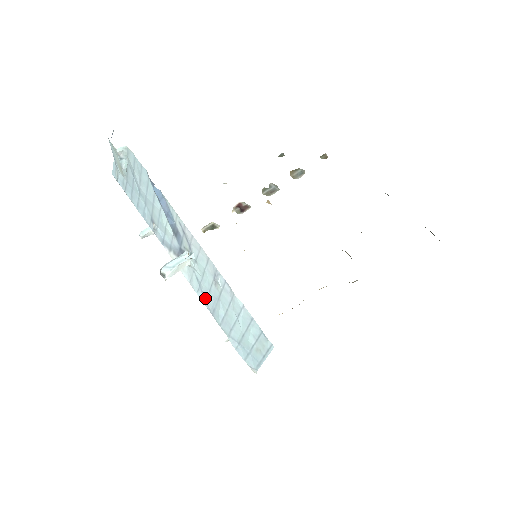
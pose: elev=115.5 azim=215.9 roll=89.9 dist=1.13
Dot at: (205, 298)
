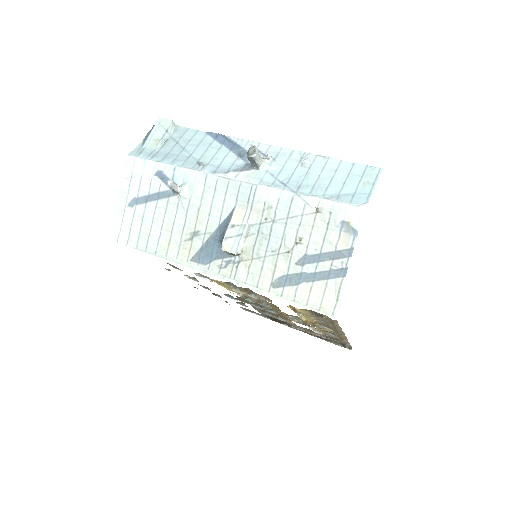
Dot at: (285, 183)
